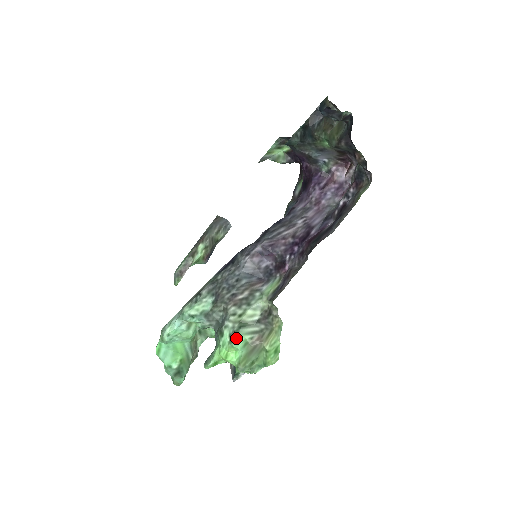
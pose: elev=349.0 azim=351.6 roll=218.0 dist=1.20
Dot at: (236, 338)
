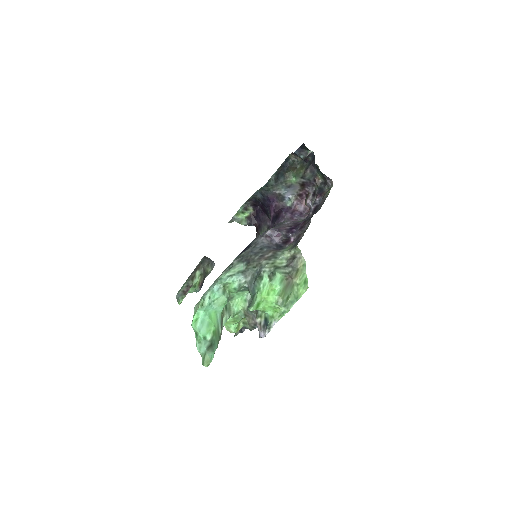
Dot at: (275, 276)
